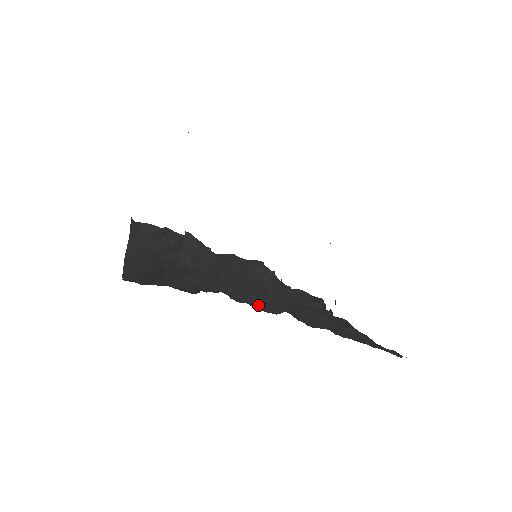
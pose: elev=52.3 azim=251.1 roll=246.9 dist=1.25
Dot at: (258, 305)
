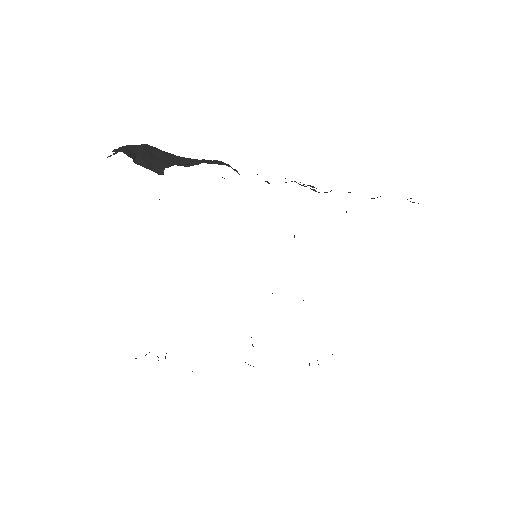
Dot at: occluded
